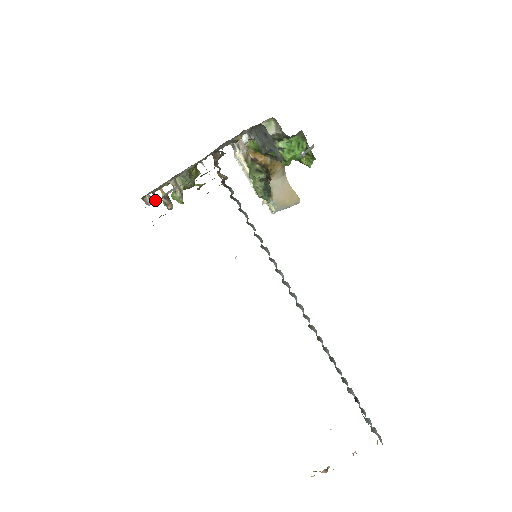
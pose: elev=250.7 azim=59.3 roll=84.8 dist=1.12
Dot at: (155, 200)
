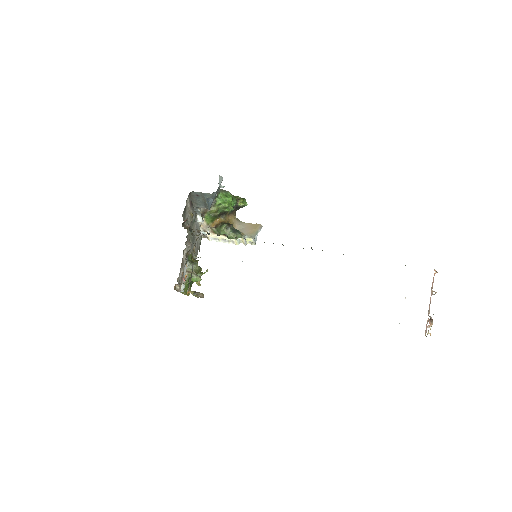
Dot at: (183, 285)
